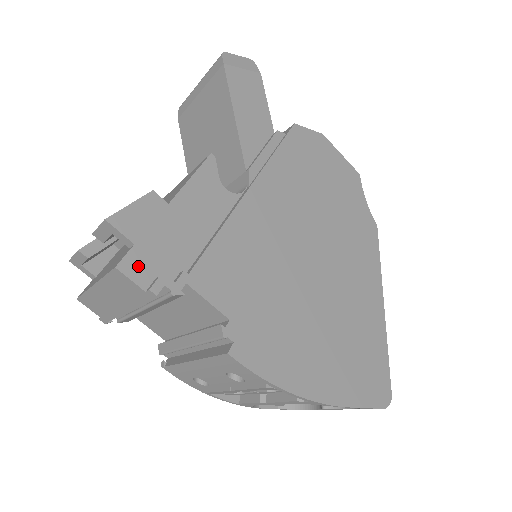
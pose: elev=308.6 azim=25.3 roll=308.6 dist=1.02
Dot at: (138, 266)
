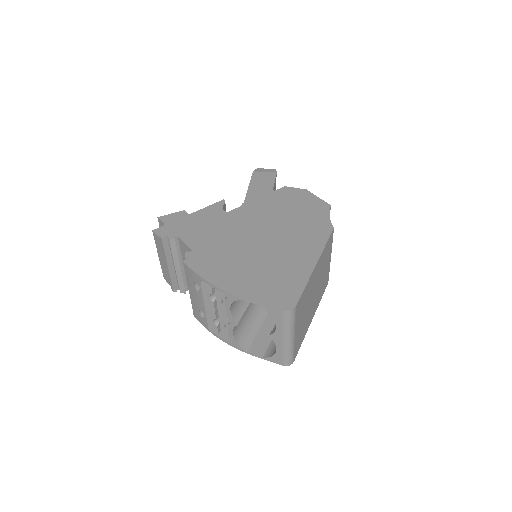
Dot at: (162, 231)
